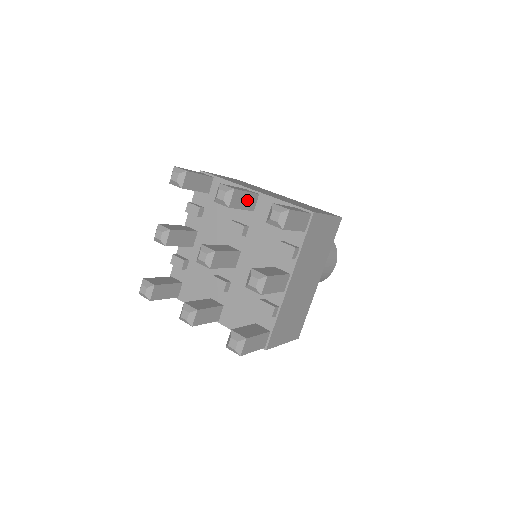
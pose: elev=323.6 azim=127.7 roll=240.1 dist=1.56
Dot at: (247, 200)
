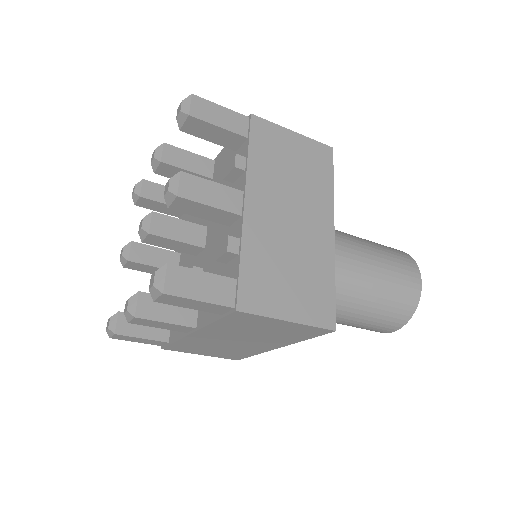
Dot at: (194, 162)
